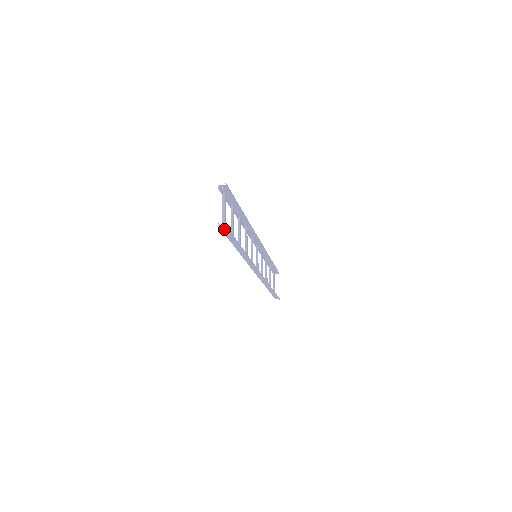
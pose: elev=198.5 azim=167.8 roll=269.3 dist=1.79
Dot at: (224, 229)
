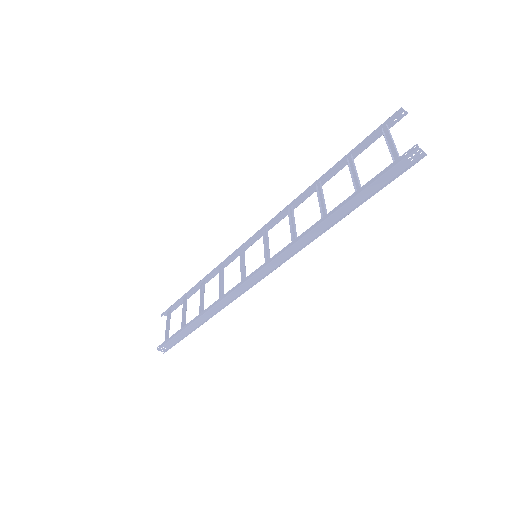
Dot at: (408, 160)
